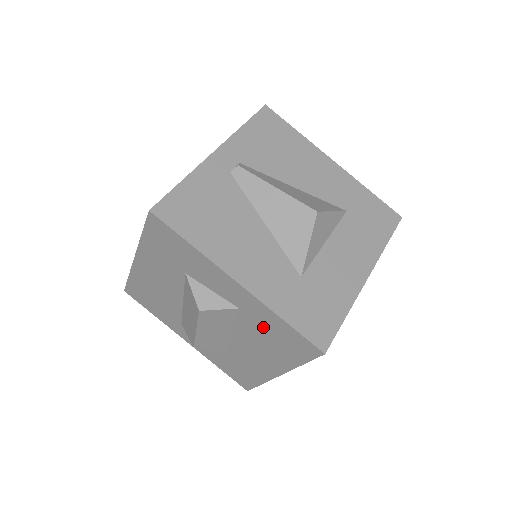
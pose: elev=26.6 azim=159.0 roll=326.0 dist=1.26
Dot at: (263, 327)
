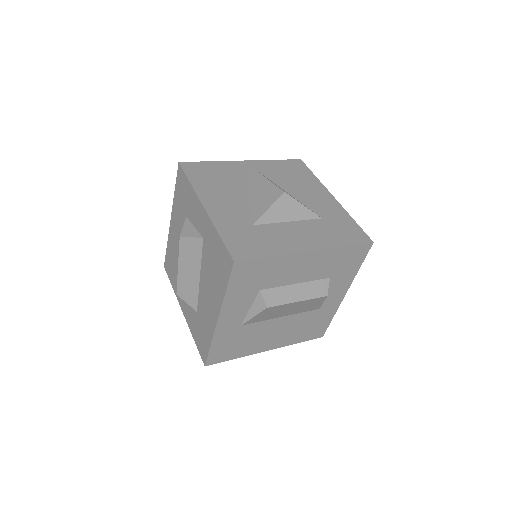
Dot at: (211, 252)
